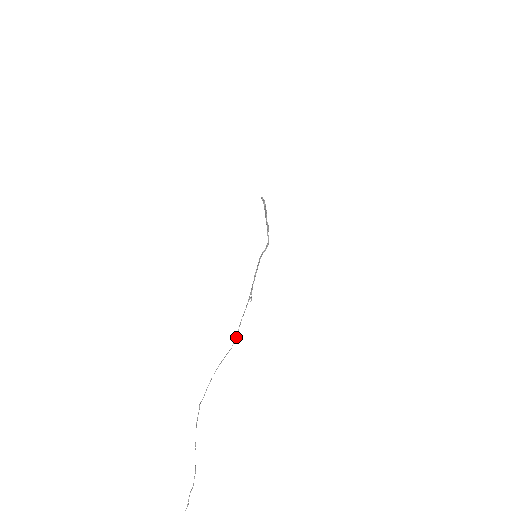
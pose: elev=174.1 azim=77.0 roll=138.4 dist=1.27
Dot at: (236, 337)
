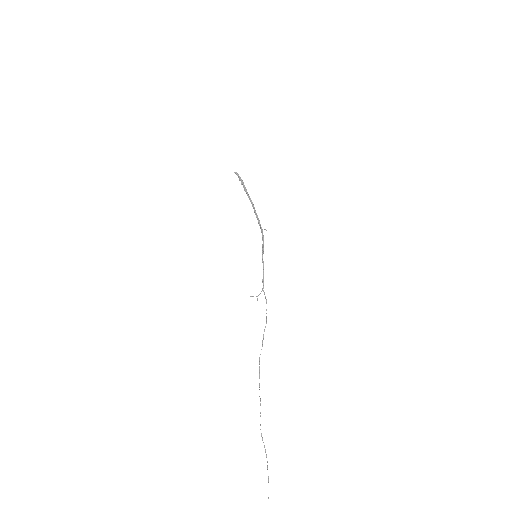
Dot at: (262, 343)
